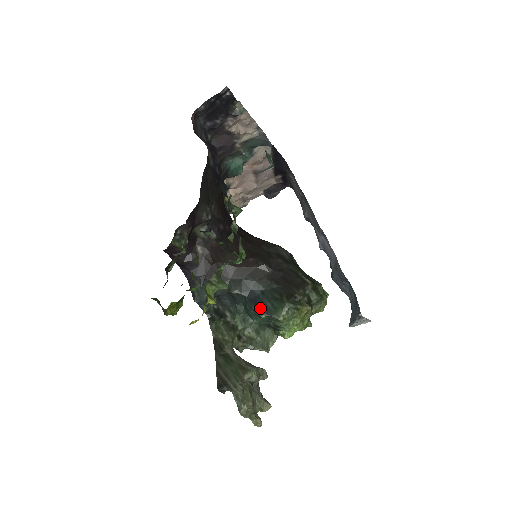
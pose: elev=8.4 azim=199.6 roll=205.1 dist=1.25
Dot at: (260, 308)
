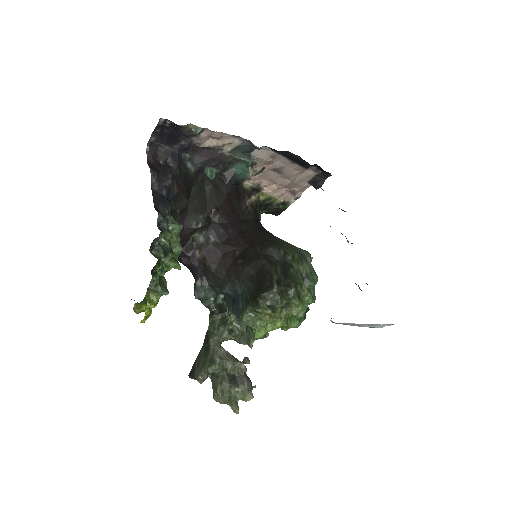
Dot at: (234, 308)
